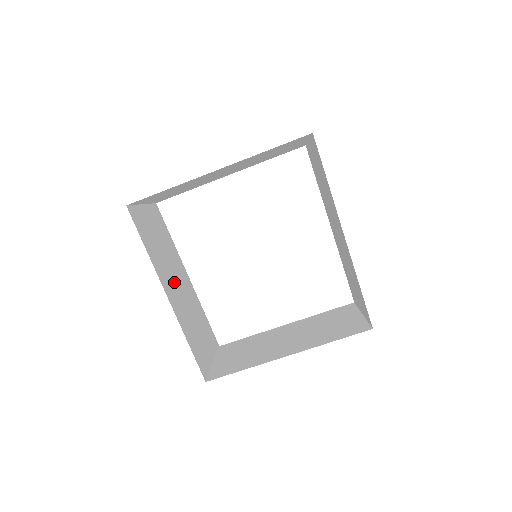
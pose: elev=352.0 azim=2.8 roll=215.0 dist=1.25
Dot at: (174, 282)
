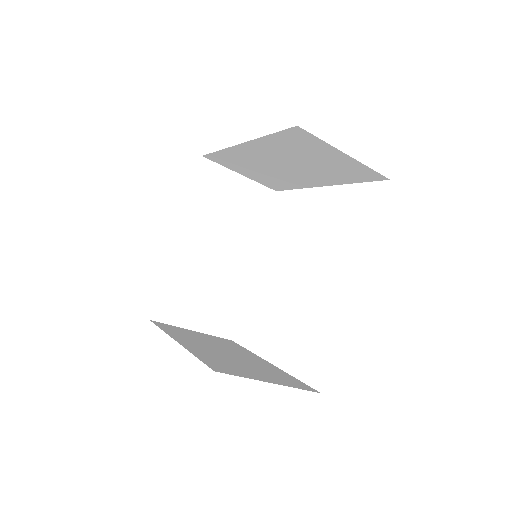
Dot at: (210, 243)
